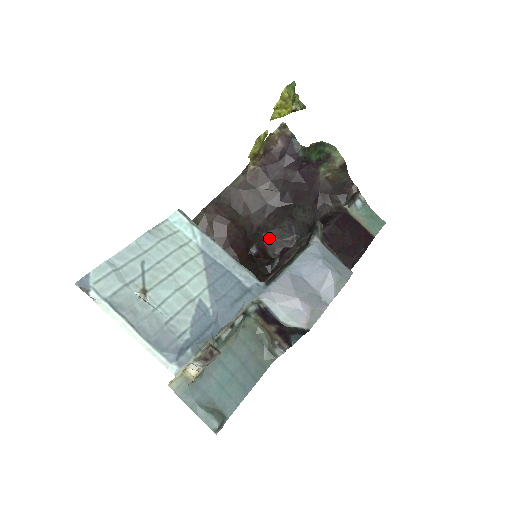
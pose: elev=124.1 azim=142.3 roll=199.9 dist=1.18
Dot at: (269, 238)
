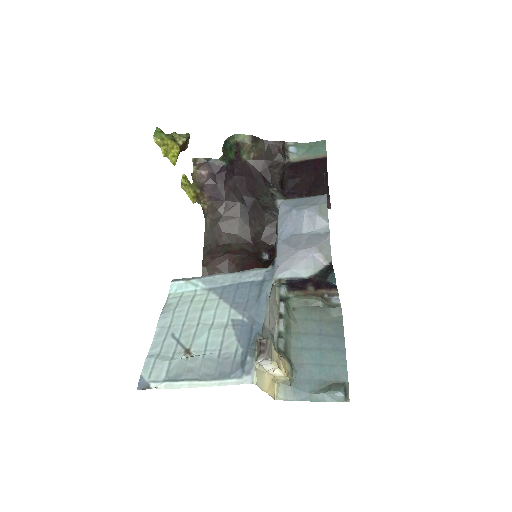
Dot at: (268, 237)
